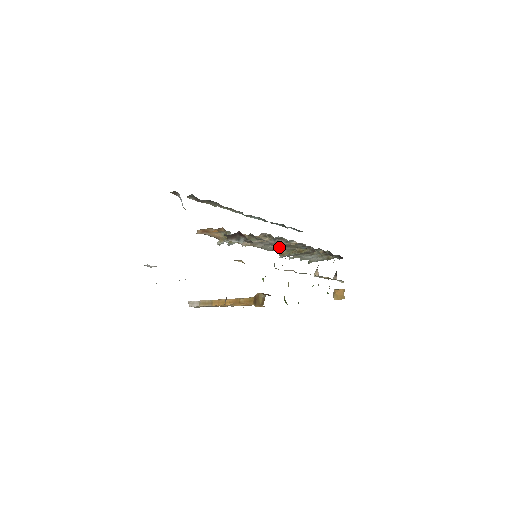
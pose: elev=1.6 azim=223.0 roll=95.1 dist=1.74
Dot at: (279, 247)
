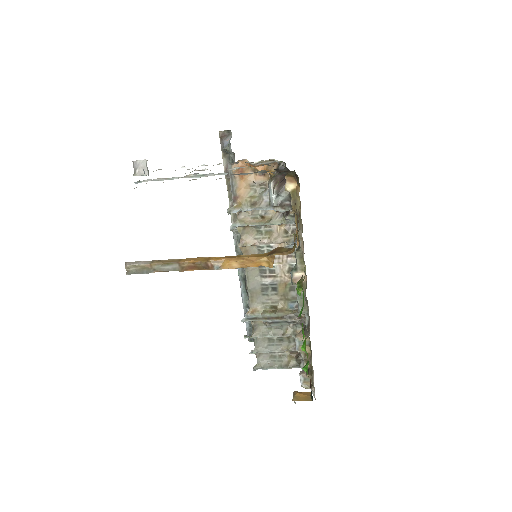
Dot at: (263, 289)
